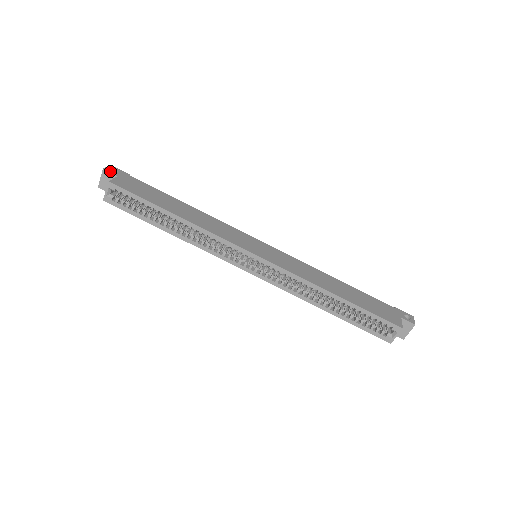
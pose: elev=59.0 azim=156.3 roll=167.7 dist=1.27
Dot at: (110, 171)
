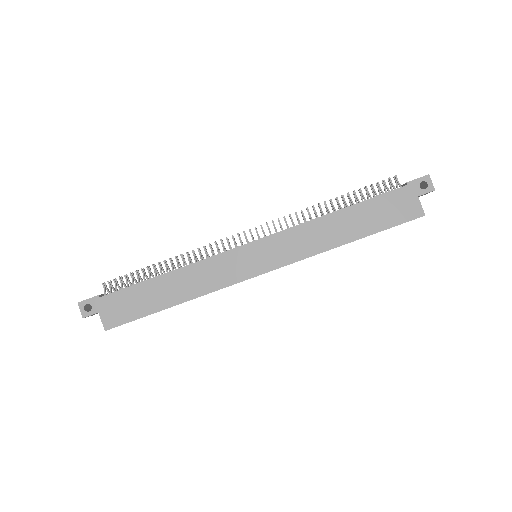
Dot at: (88, 314)
